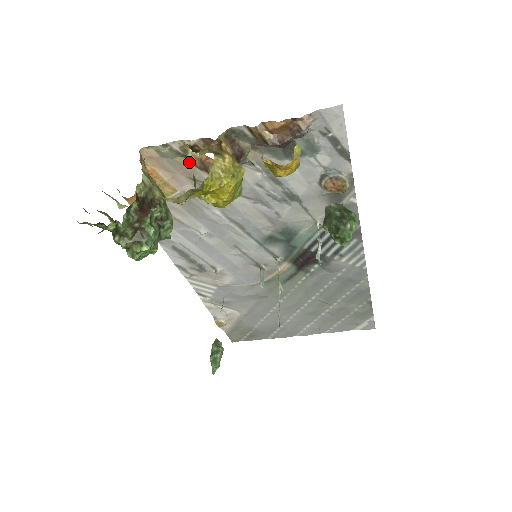
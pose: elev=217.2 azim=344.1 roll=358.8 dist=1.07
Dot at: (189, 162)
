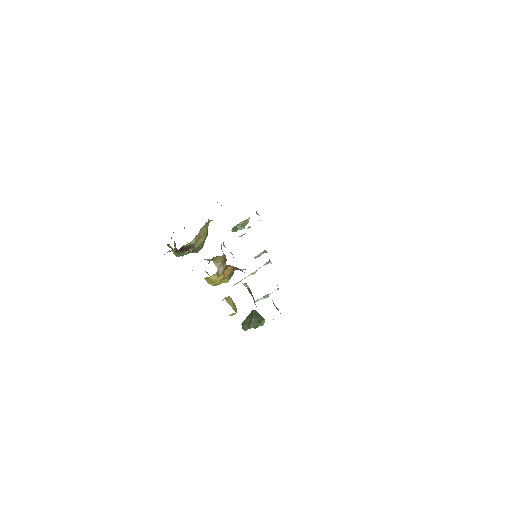
Dot at: occluded
